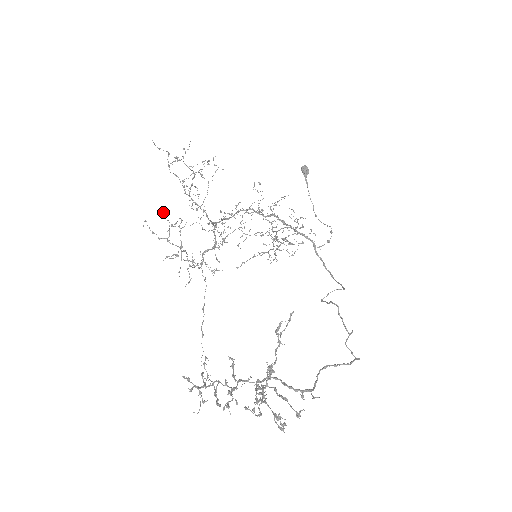
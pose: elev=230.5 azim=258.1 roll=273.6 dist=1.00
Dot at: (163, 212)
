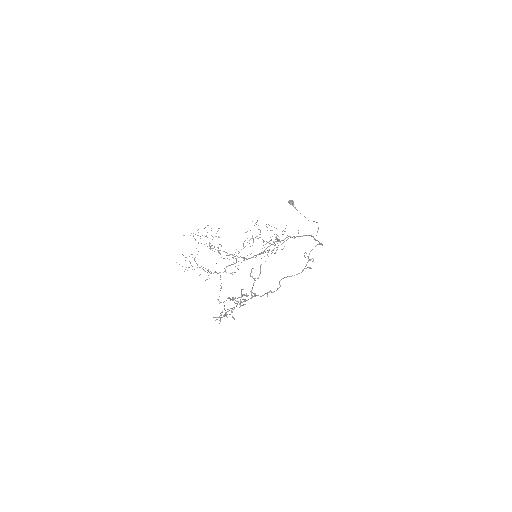
Dot at: occluded
